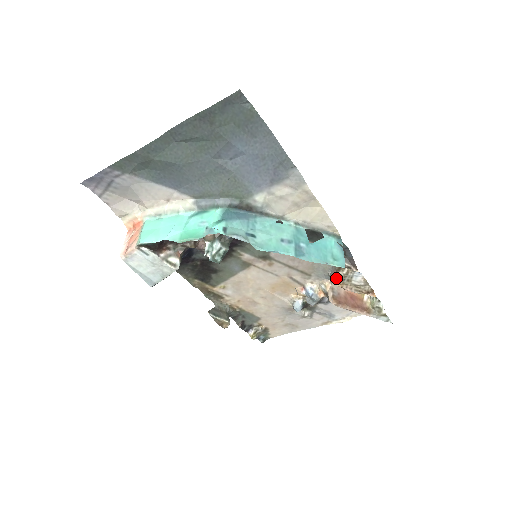
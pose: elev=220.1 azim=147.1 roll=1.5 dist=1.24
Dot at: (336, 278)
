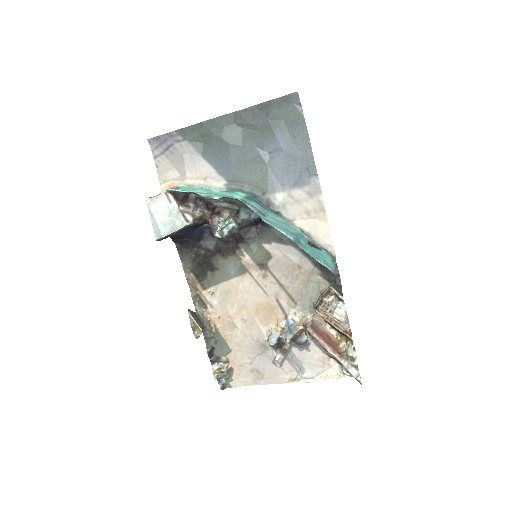
Dot at: (320, 305)
